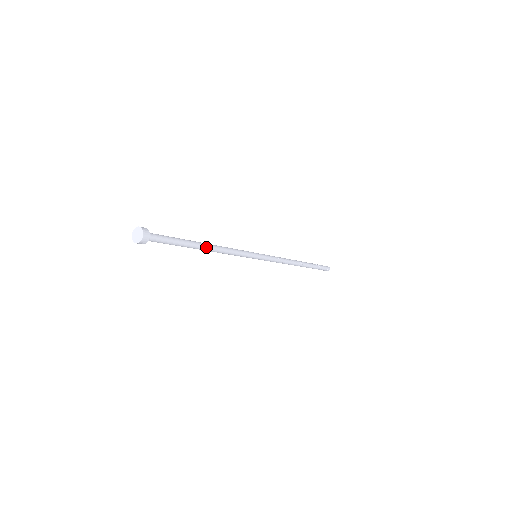
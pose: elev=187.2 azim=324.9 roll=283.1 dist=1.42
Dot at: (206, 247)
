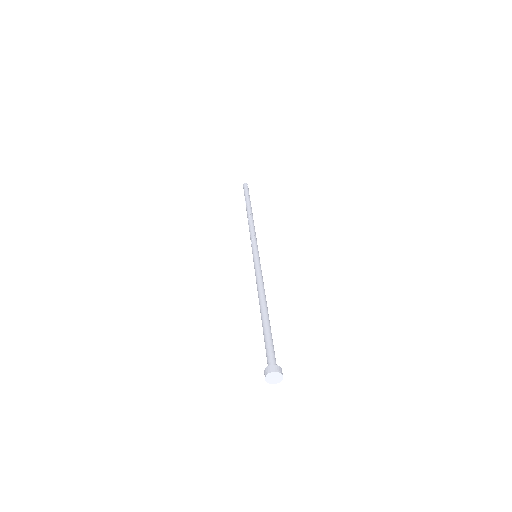
Dot at: (267, 309)
